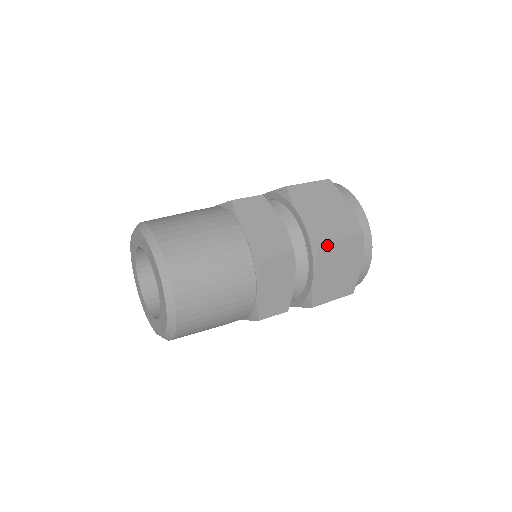
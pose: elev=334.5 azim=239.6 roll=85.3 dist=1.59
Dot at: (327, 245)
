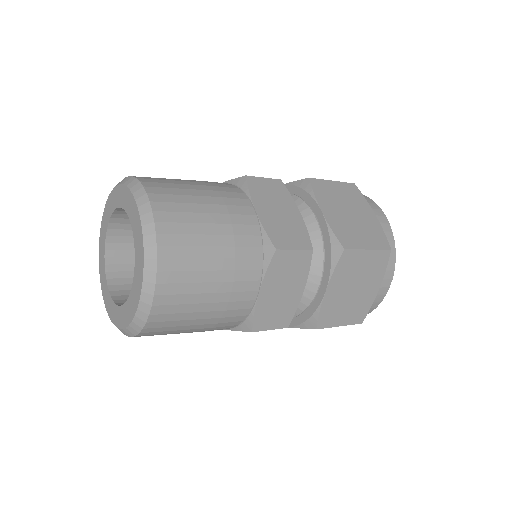
Dot at: (317, 181)
